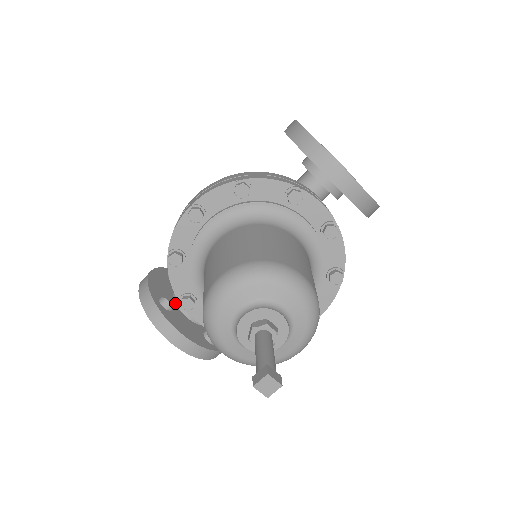
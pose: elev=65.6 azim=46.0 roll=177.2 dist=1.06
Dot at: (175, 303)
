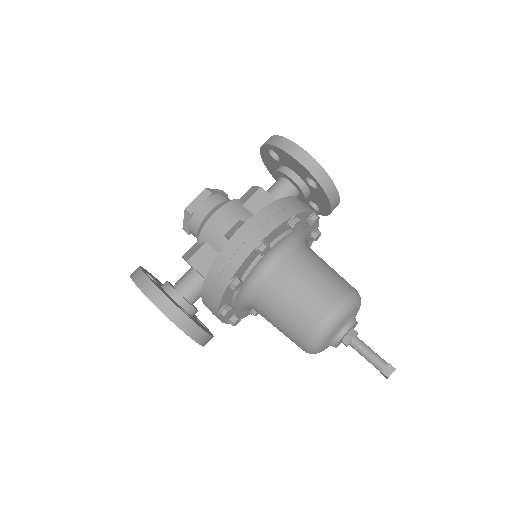
Dot at: (180, 306)
